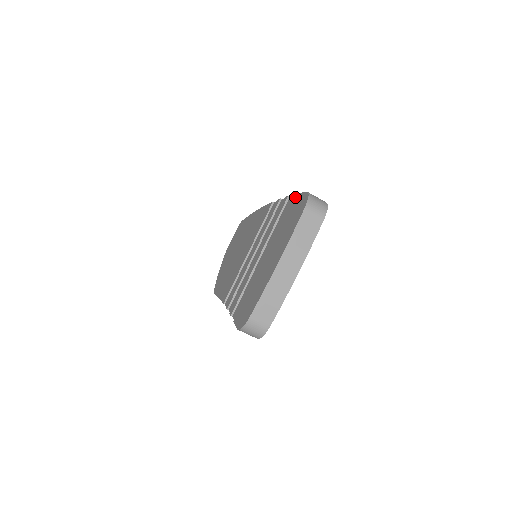
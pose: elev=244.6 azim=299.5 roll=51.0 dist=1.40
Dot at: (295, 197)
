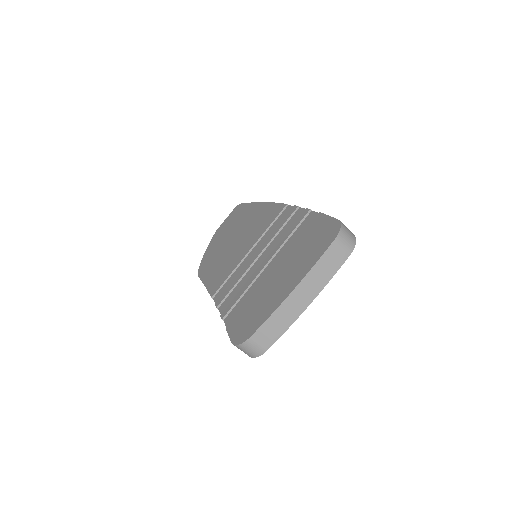
Dot at: (321, 217)
